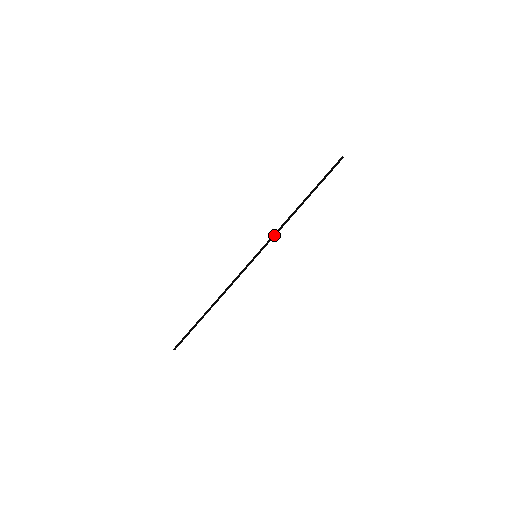
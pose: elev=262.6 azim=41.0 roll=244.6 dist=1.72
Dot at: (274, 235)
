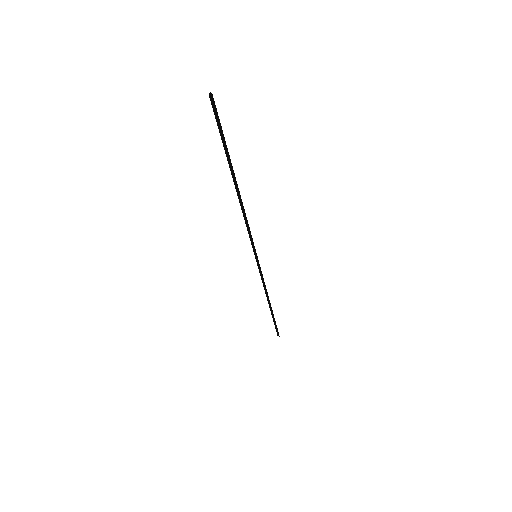
Dot at: occluded
